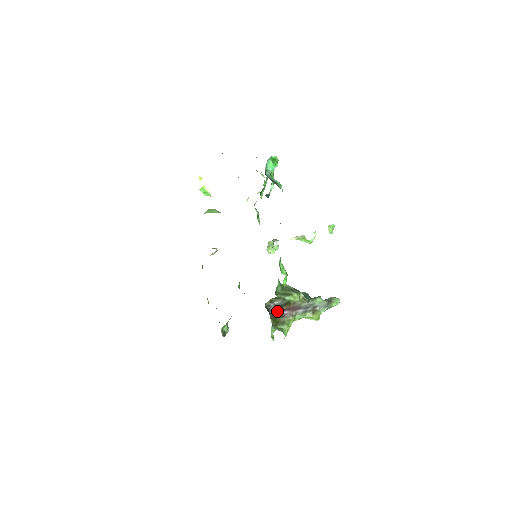
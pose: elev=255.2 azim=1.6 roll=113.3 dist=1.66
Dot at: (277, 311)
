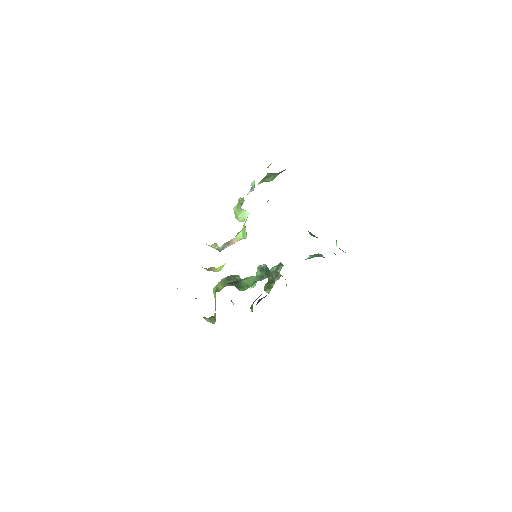
Dot at: (259, 301)
